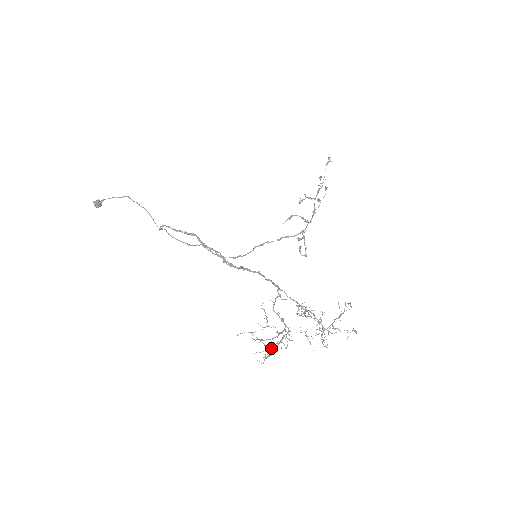
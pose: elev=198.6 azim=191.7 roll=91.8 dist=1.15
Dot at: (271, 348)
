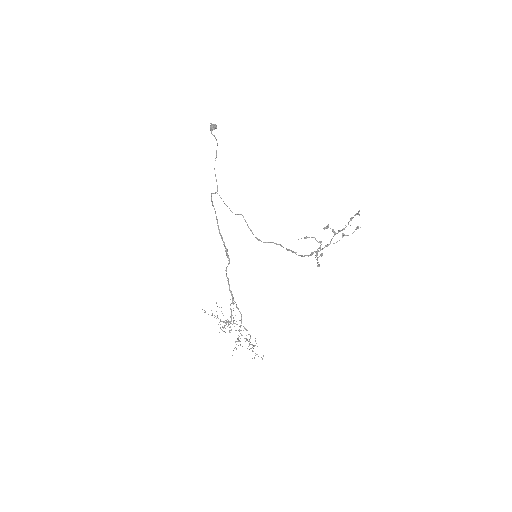
Dot at: occluded
